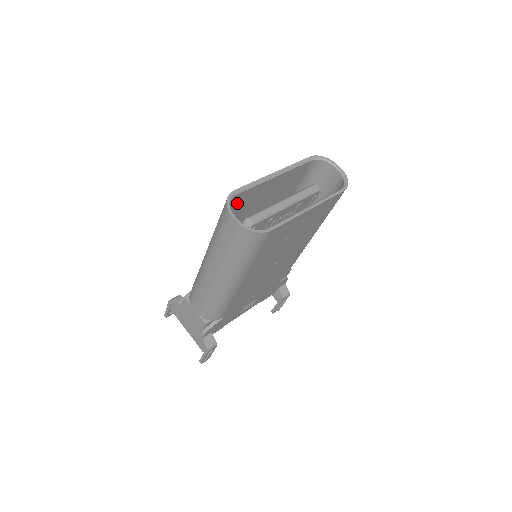
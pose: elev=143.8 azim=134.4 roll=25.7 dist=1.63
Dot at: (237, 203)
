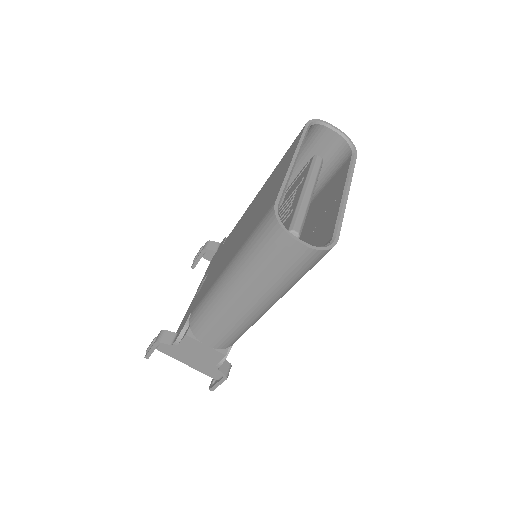
Dot at: occluded
